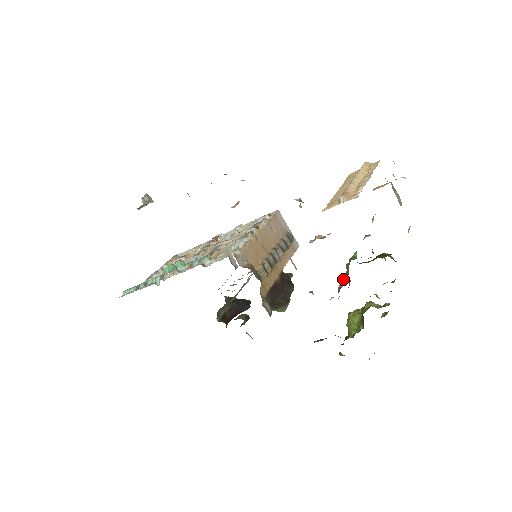
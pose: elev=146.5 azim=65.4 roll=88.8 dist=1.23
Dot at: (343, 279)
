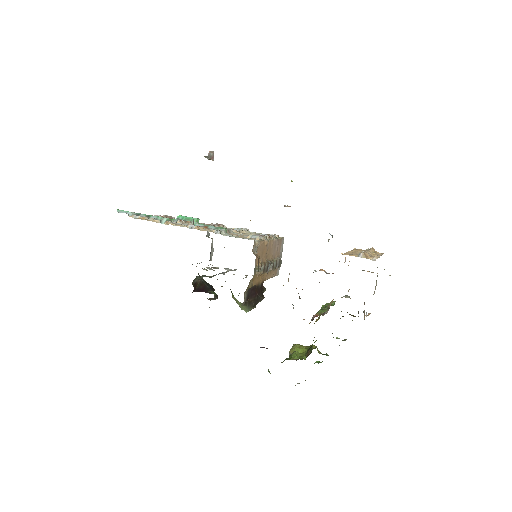
Dot at: (322, 311)
